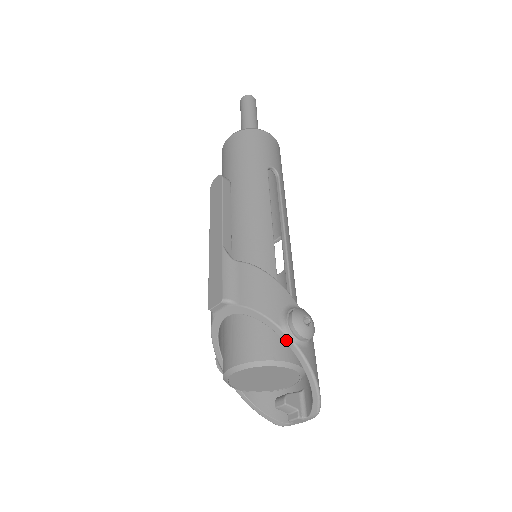
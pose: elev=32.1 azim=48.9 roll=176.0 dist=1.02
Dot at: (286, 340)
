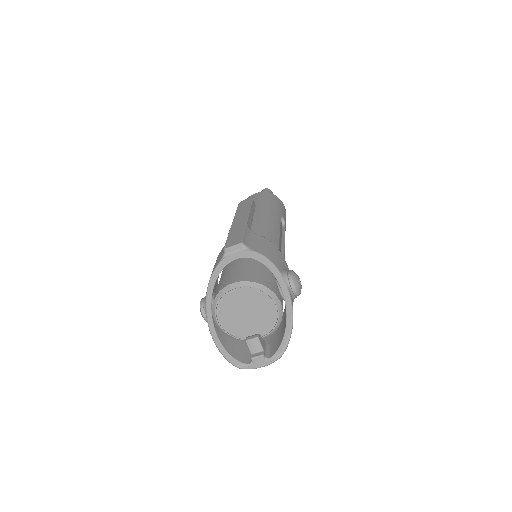
Dot at: (281, 284)
